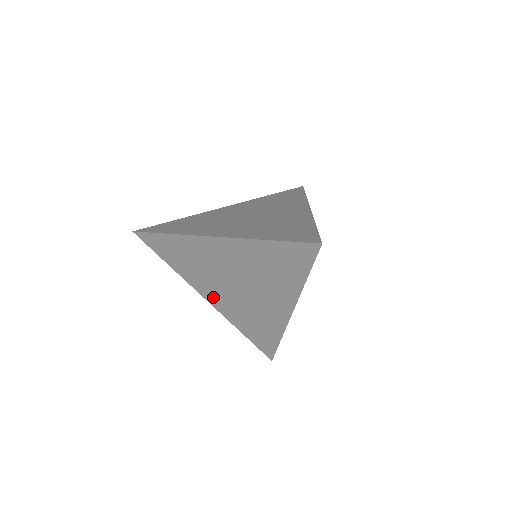
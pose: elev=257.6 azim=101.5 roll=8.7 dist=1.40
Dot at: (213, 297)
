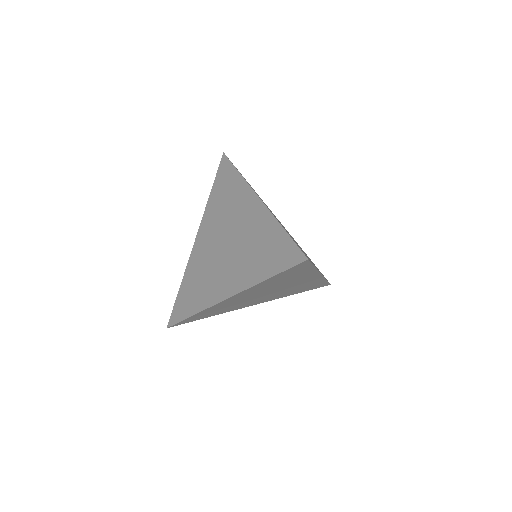
Dot at: (257, 302)
